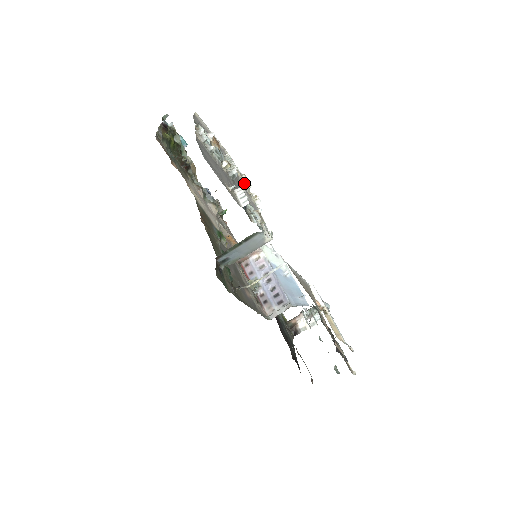
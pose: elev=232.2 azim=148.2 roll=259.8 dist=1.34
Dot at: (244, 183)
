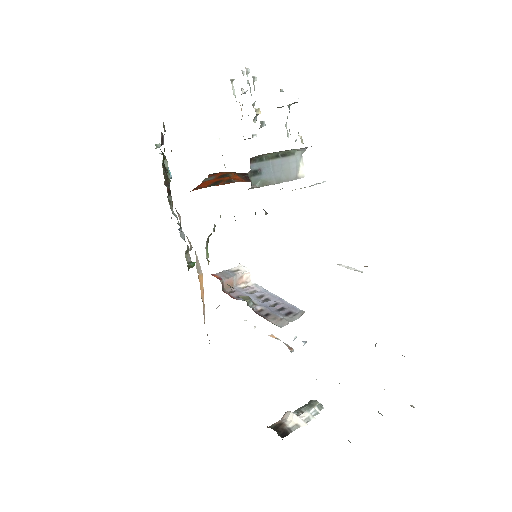
Dot at: occluded
